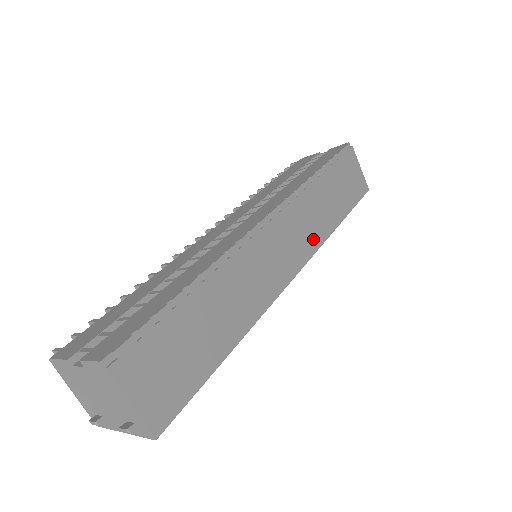
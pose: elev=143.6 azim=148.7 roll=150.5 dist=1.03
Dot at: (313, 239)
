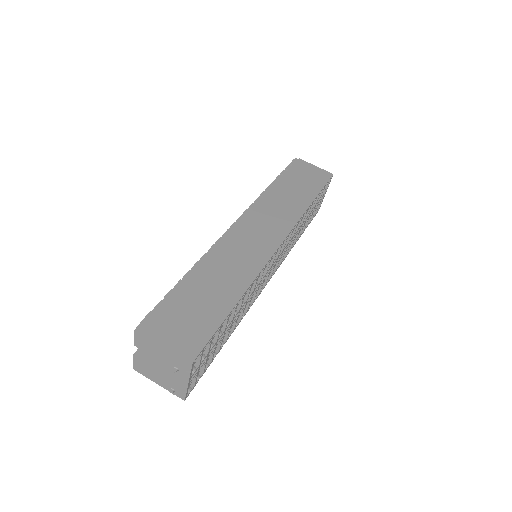
Dot at: (287, 221)
